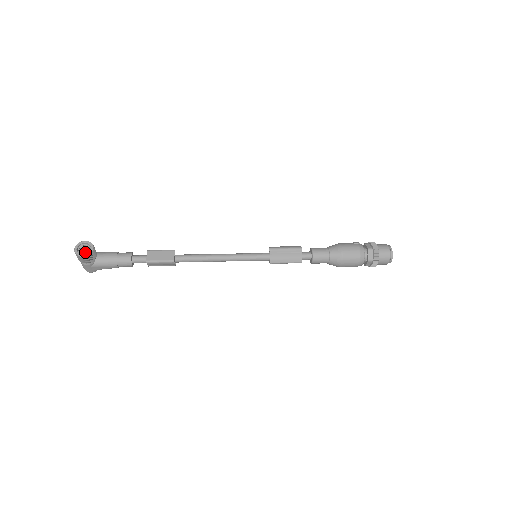
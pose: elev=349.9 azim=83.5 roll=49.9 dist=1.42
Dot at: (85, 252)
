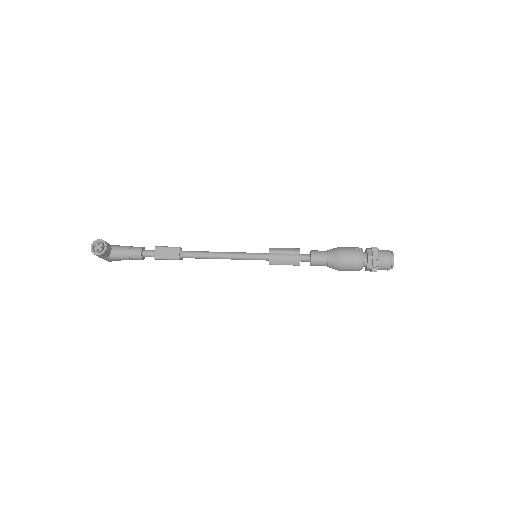
Dot at: (99, 251)
